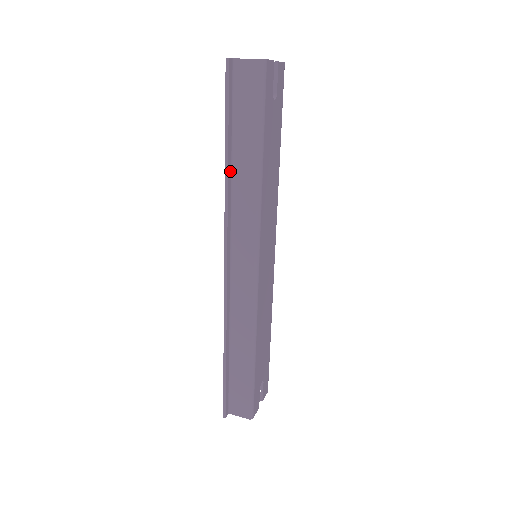
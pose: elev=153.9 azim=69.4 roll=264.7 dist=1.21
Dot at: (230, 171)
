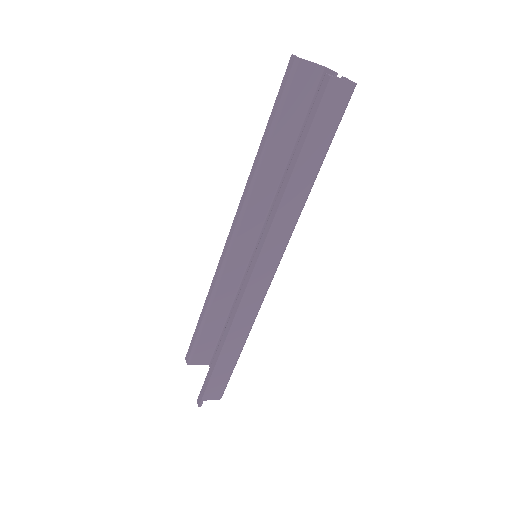
Dot at: (286, 187)
